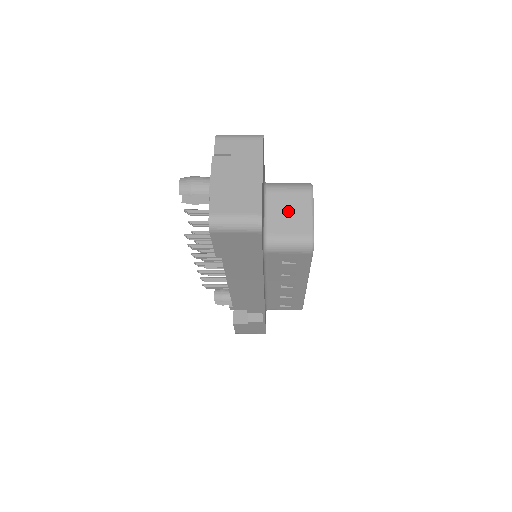
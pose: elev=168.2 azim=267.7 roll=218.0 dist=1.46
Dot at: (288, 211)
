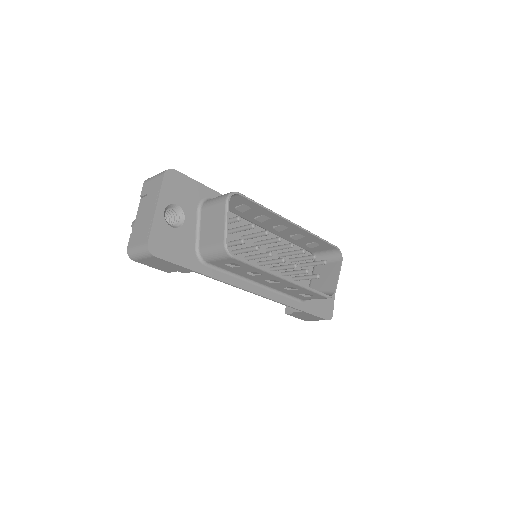
Dot at: (211, 224)
